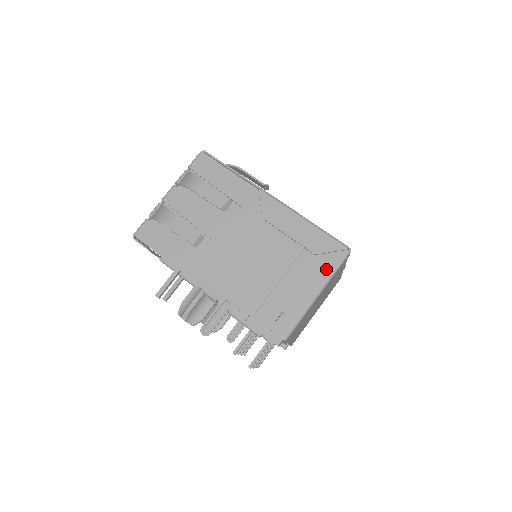
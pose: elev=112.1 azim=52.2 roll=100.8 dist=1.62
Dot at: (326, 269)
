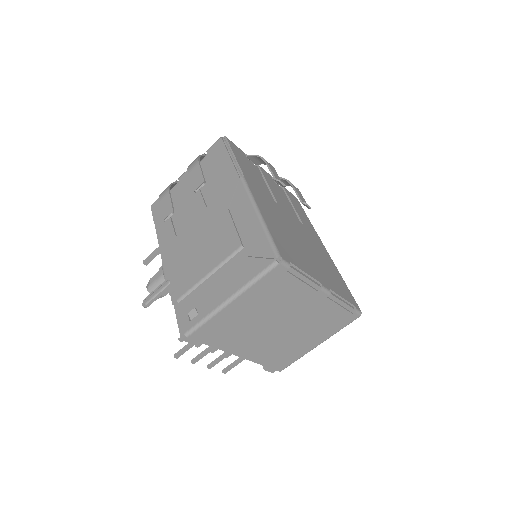
Dot at: (248, 275)
